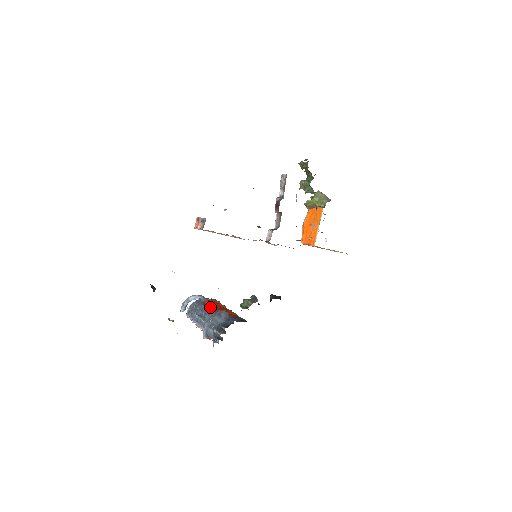
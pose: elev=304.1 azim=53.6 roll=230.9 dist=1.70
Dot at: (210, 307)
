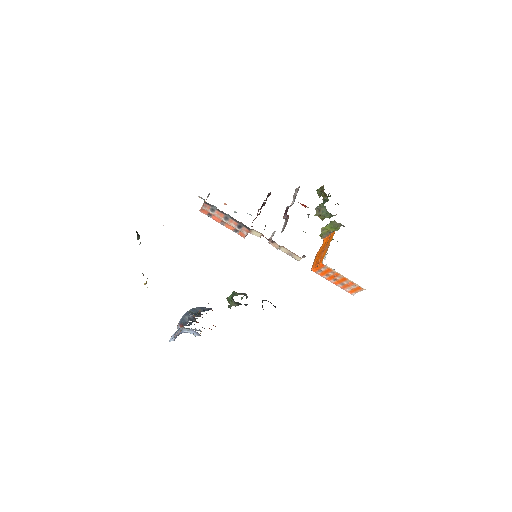
Dot at: occluded
